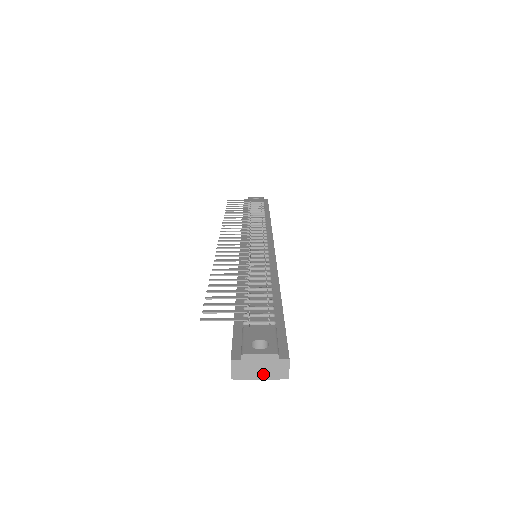
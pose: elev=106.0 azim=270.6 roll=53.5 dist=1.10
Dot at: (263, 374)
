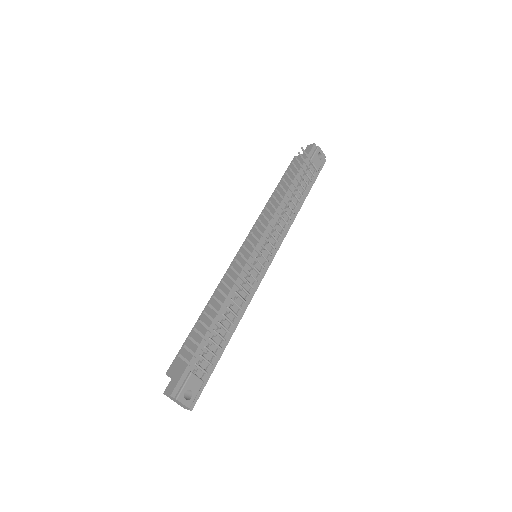
Dot at: (177, 402)
